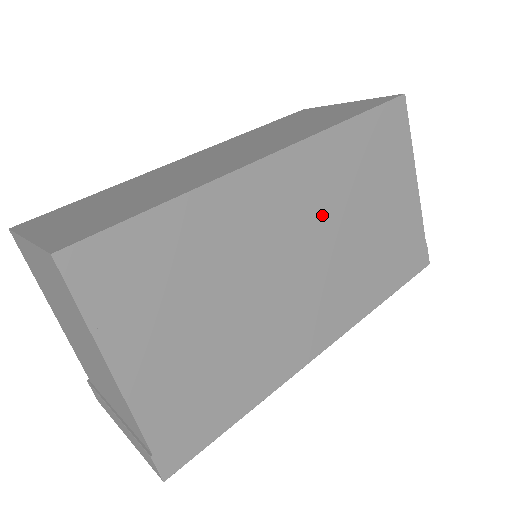
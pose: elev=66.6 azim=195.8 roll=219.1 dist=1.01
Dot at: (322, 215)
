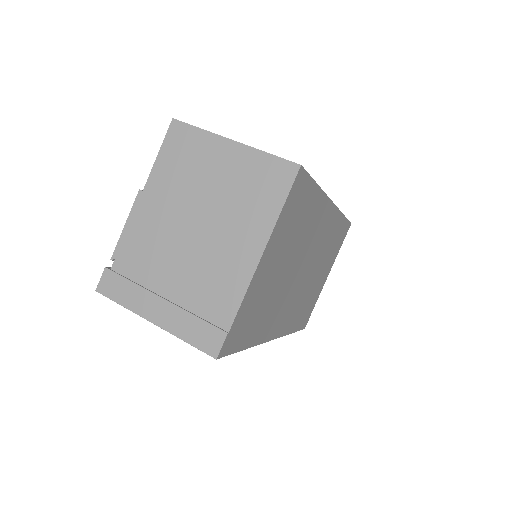
Dot at: (317, 254)
